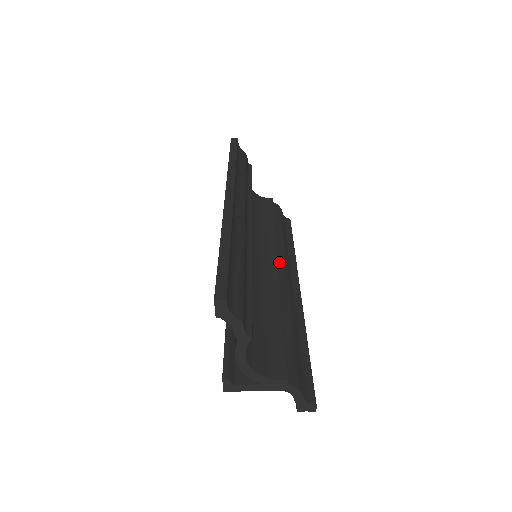
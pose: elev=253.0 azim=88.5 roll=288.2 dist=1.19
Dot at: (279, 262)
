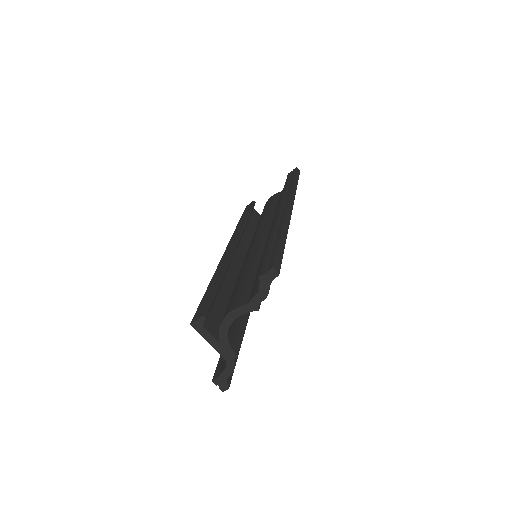
Dot at: occluded
